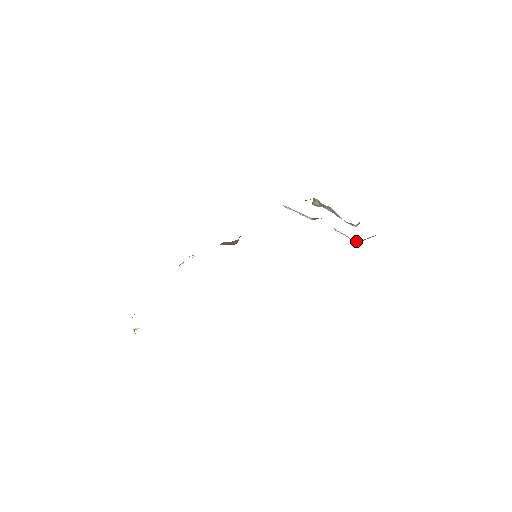
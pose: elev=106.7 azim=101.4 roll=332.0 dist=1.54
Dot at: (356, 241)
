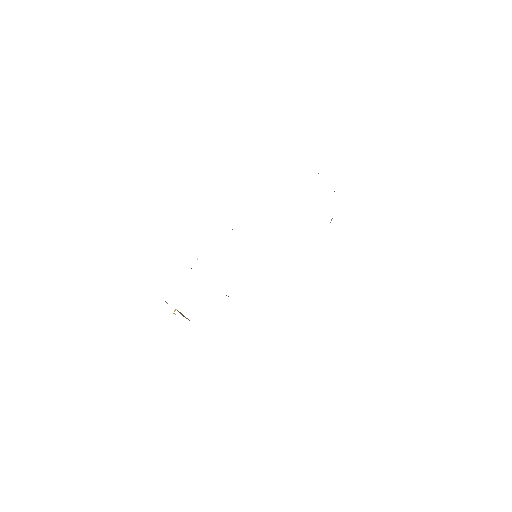
Dot at: occluded
